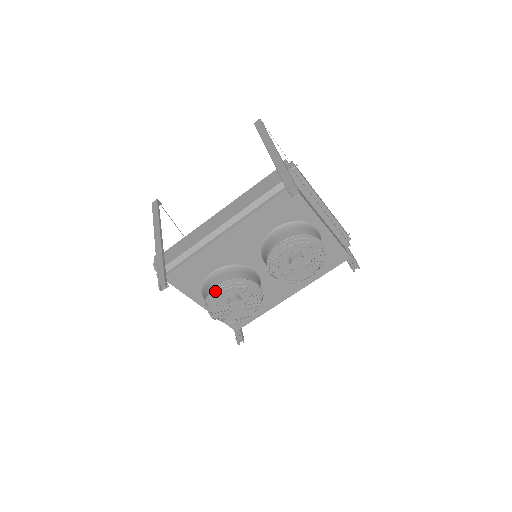
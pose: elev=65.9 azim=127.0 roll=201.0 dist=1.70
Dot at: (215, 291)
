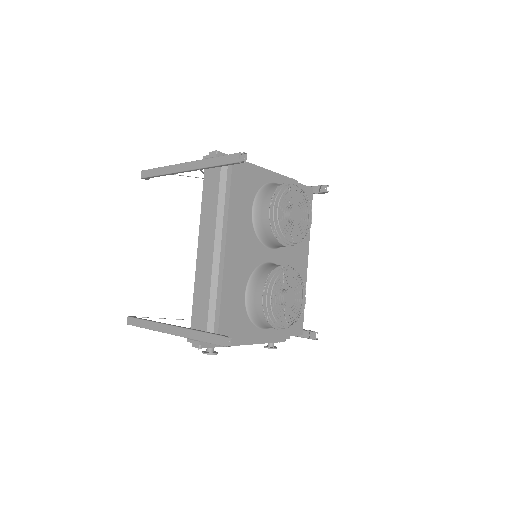
Dot at: (266, 301)
